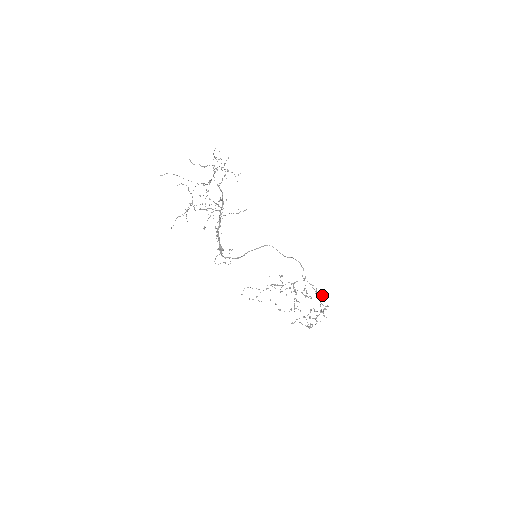
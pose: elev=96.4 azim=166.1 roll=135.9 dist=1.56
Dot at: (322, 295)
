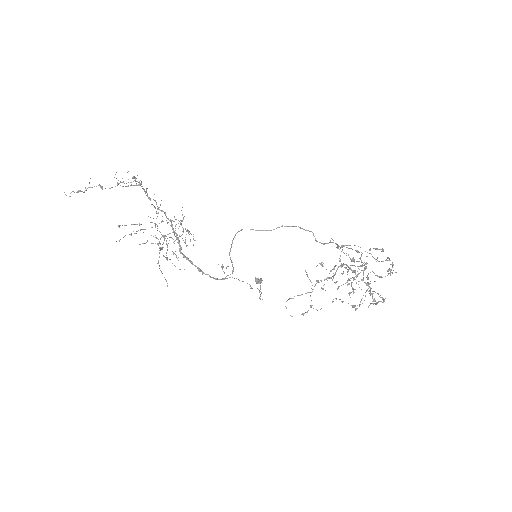
Dot at: (381, 251)
